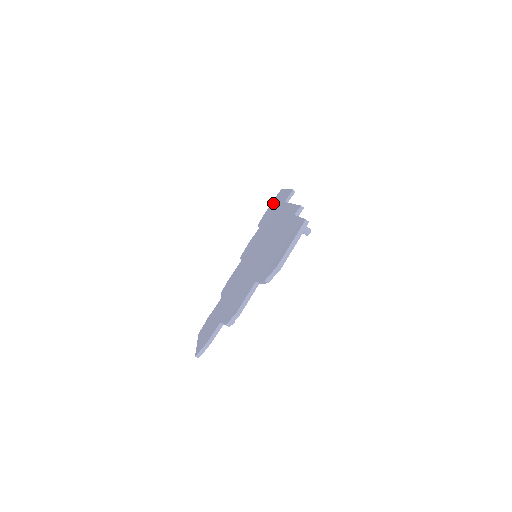
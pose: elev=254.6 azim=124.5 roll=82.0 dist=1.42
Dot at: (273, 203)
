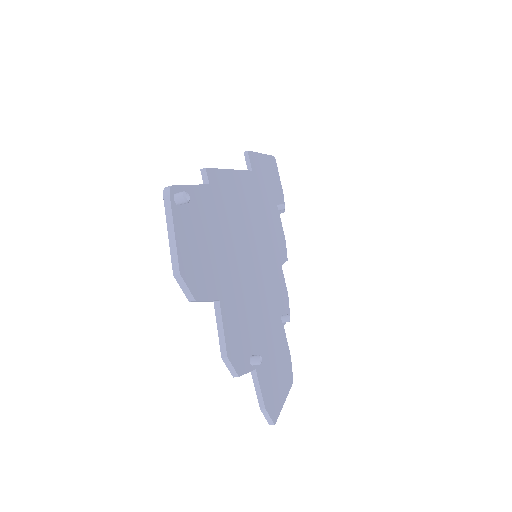
Dot at: occluded
